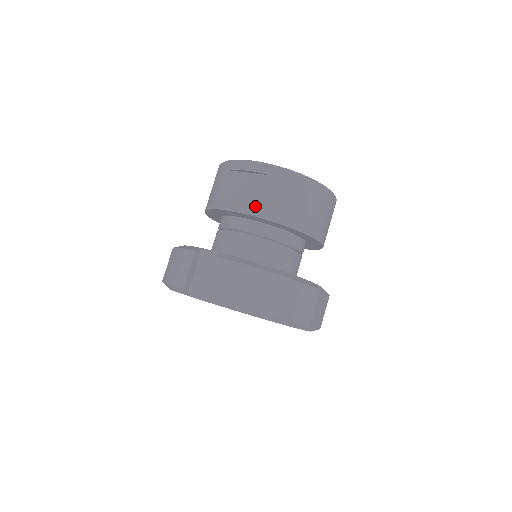
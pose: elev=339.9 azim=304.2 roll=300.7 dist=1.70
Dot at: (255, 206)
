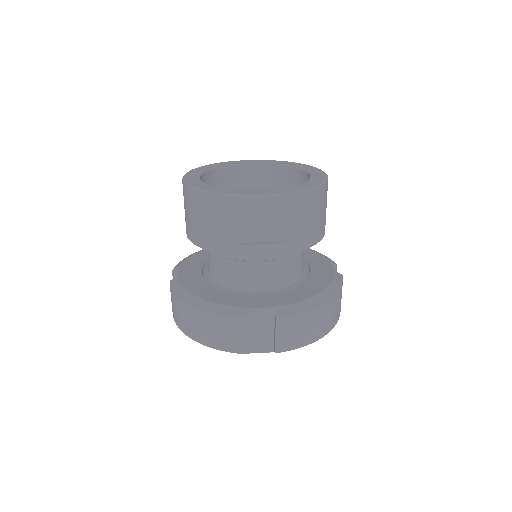
Dot at: (287, 244)
